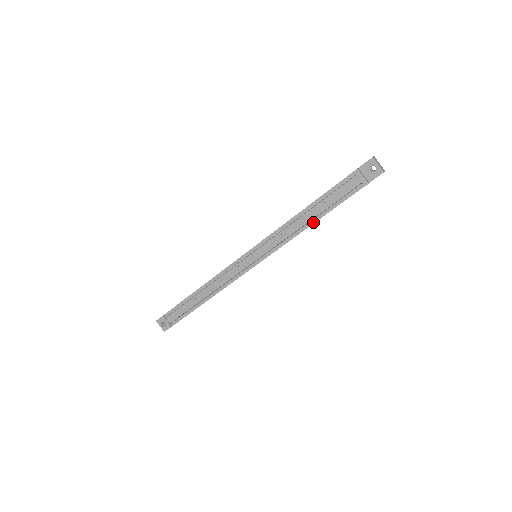
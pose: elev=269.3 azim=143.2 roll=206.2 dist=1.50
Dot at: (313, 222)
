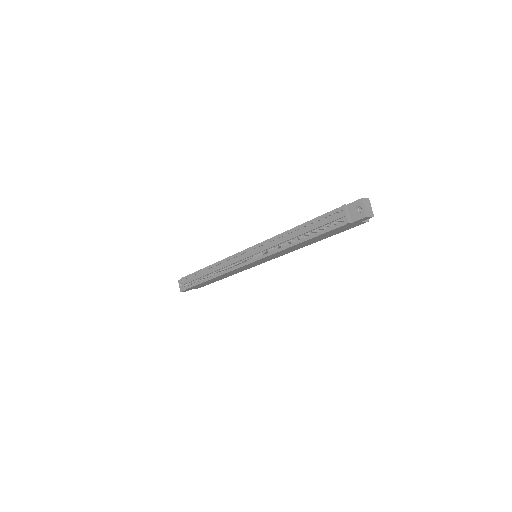
Dot at: (298, 242)
